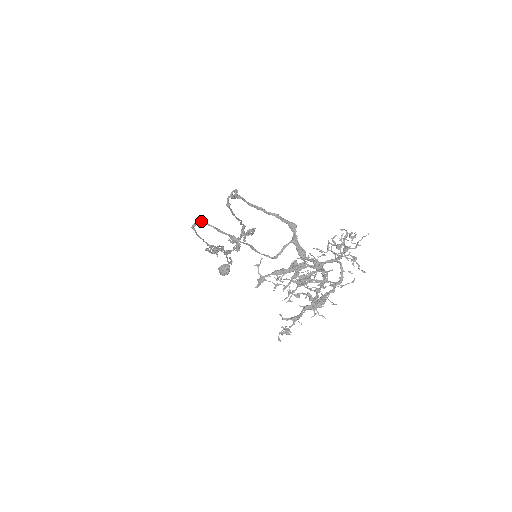
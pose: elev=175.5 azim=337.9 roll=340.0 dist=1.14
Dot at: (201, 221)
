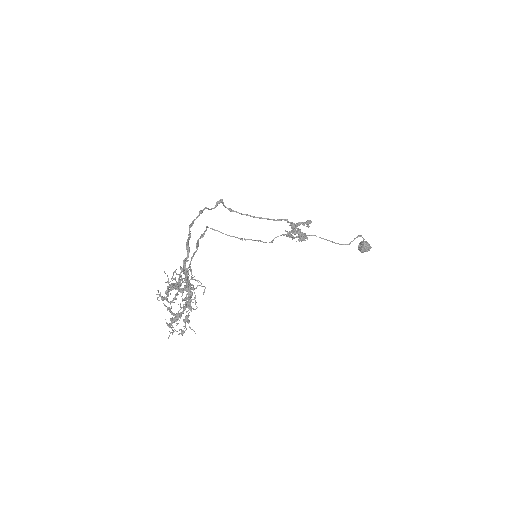
Dot at: occluded
